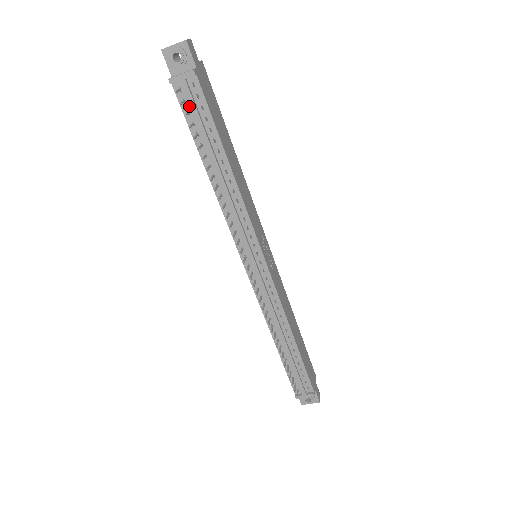
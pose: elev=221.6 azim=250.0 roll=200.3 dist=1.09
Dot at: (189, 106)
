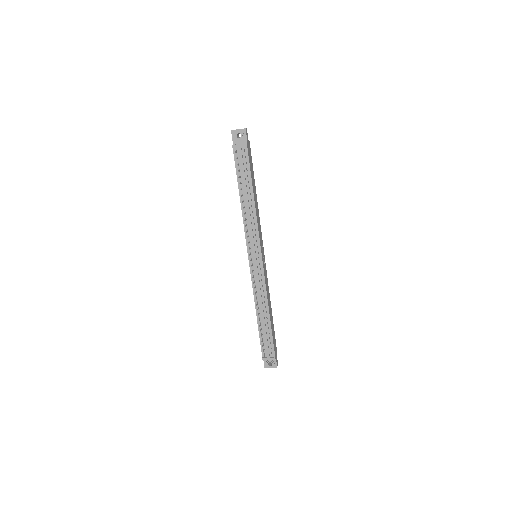
Dot at: (239, 161)
